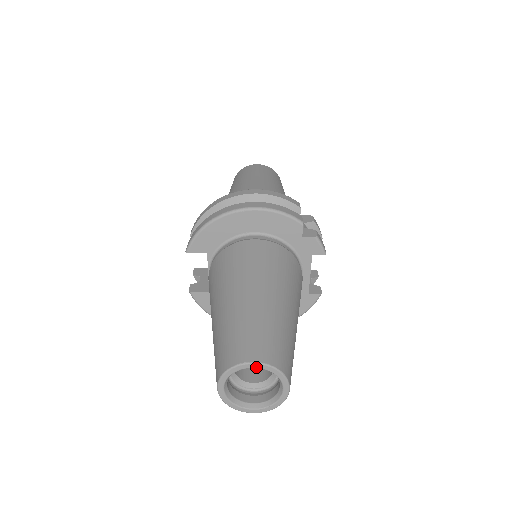
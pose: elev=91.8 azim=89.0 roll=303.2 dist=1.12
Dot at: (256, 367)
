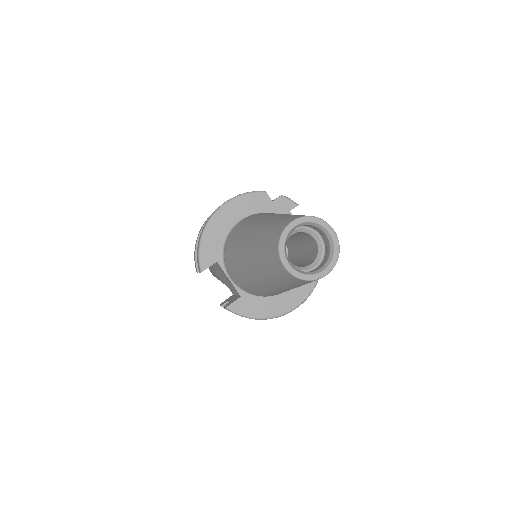
Dot at: (296, 224)
